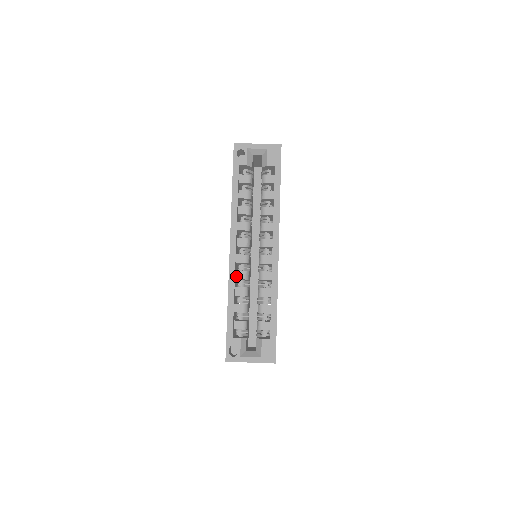
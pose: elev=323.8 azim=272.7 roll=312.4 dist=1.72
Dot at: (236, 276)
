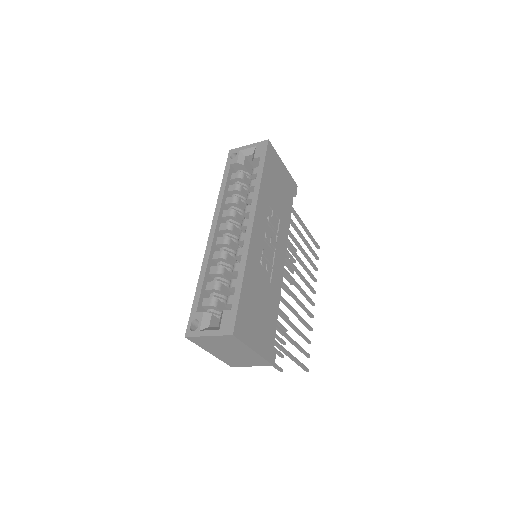
Dot at: (213, 256)
